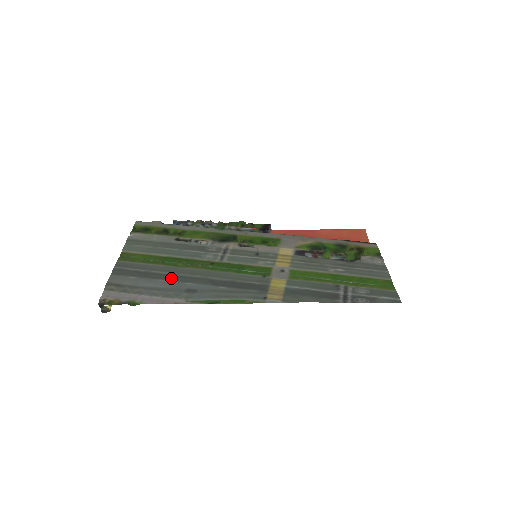
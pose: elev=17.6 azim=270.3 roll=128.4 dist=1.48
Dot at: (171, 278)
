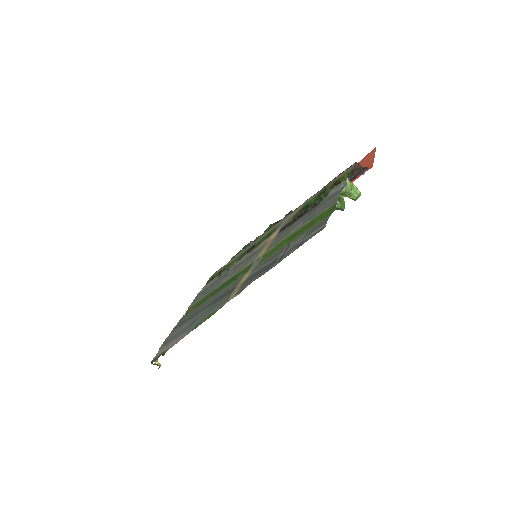
Dot at: (192, 317)
